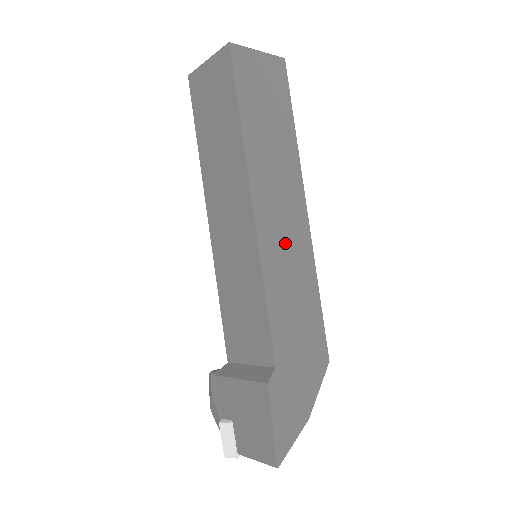
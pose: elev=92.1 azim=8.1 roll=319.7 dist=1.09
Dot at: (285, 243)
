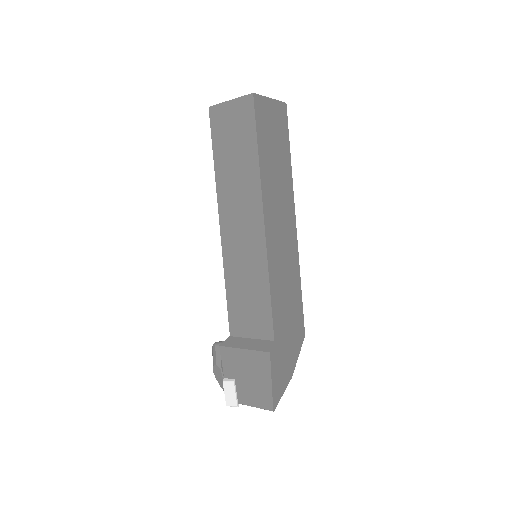
Dot at: (282, 249)
